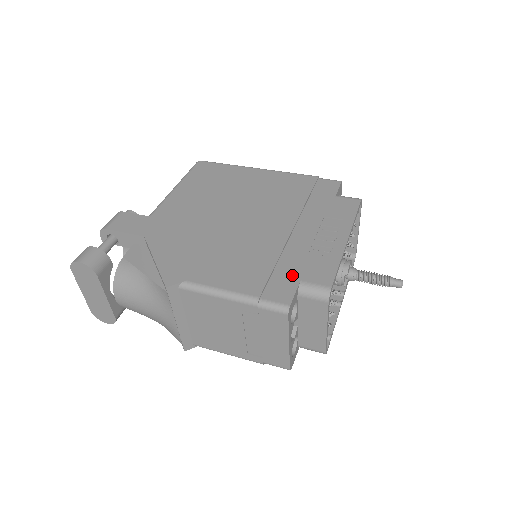
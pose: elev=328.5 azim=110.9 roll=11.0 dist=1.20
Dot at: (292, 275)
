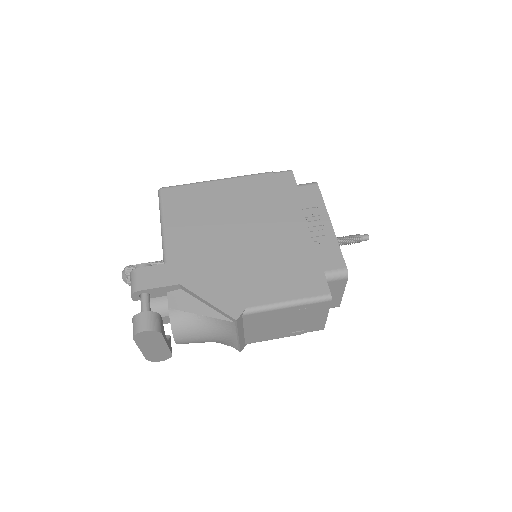
Dot at: (315, 269)
